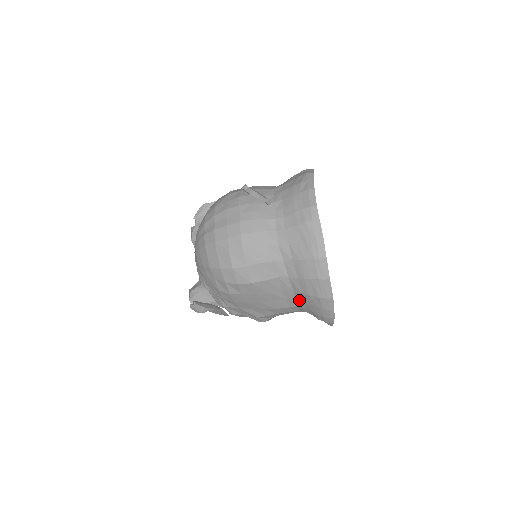
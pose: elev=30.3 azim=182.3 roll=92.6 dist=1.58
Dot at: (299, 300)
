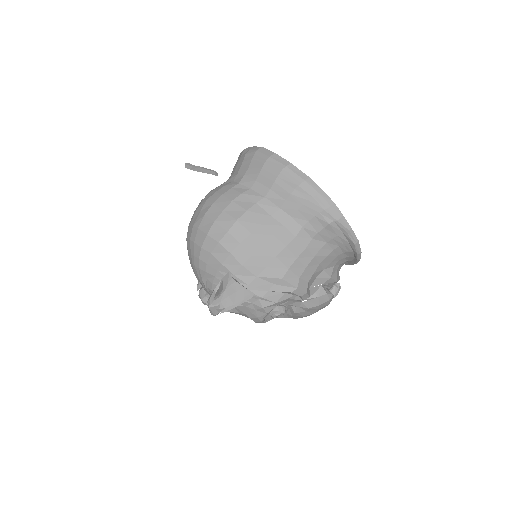
Dot at: (294, 216)
